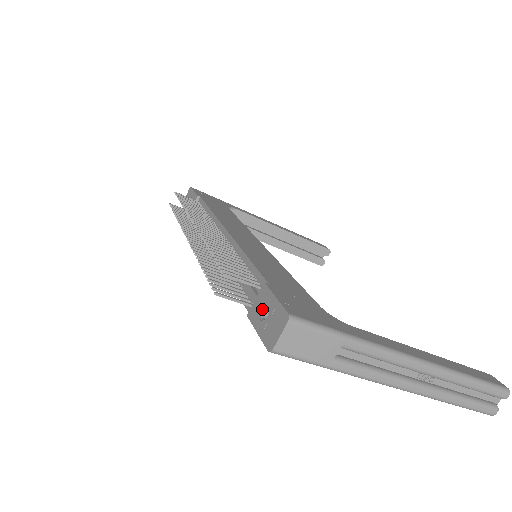
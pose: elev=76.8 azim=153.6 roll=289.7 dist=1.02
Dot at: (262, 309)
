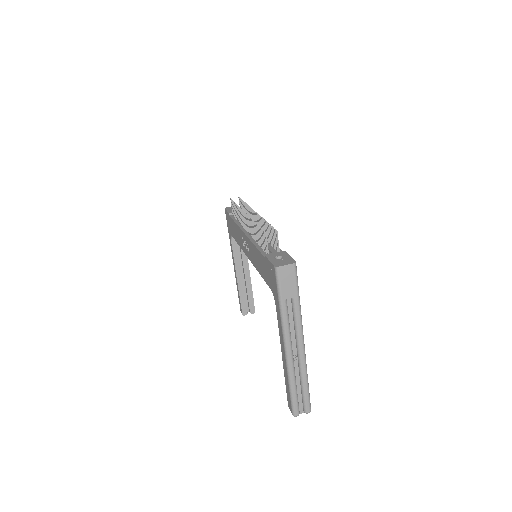
Dot at: (278, 256)
